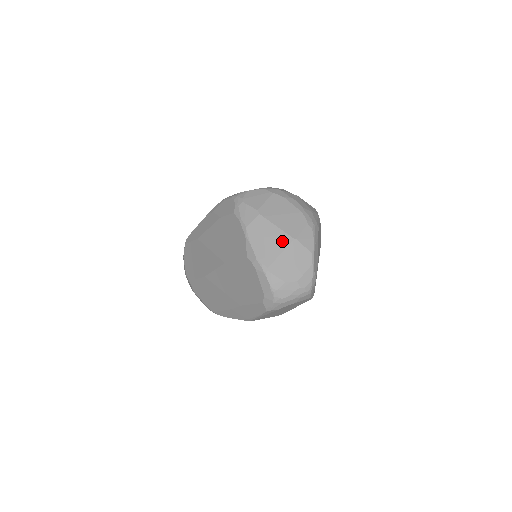
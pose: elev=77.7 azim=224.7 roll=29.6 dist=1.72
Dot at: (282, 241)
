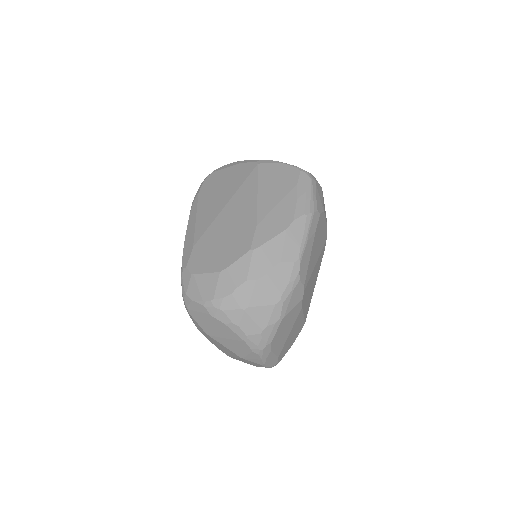
Dot at: (232, 354)
